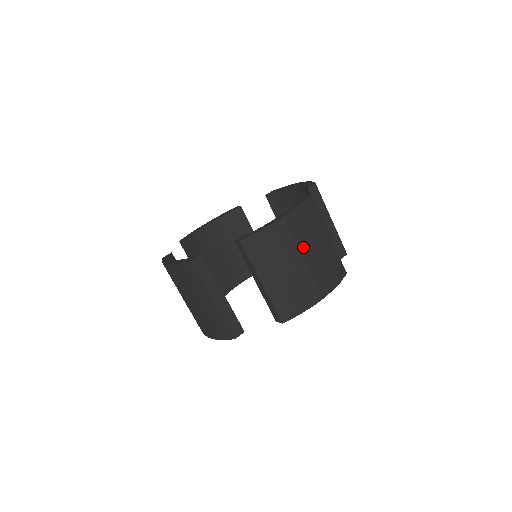
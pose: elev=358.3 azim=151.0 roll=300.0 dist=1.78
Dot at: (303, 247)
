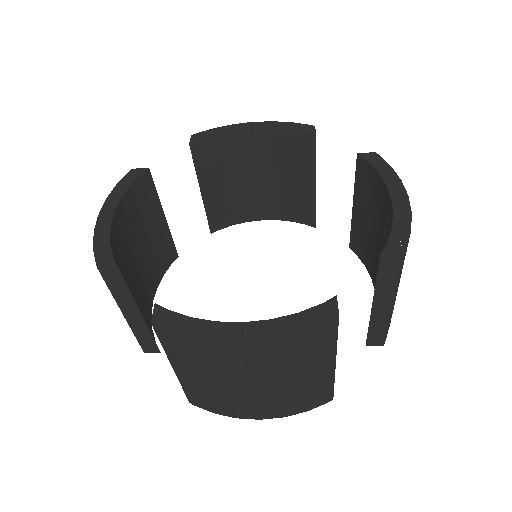
Dot at: occluded
